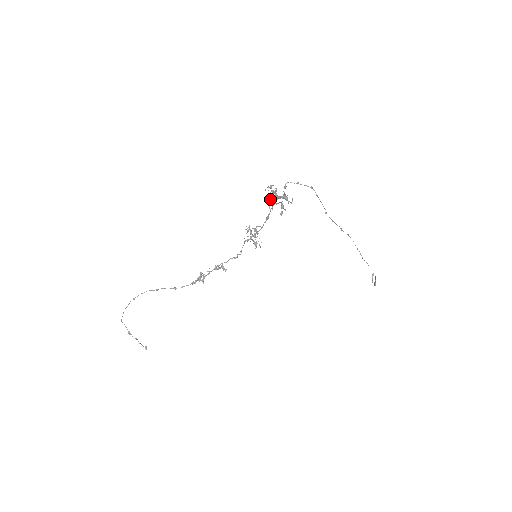
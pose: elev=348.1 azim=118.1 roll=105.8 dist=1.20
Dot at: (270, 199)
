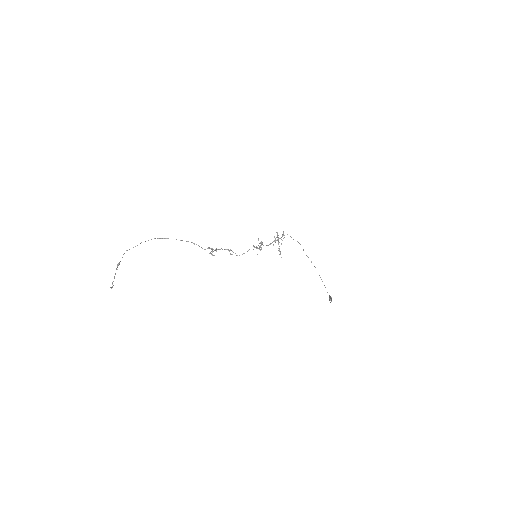
Dot at: (277, 232)
